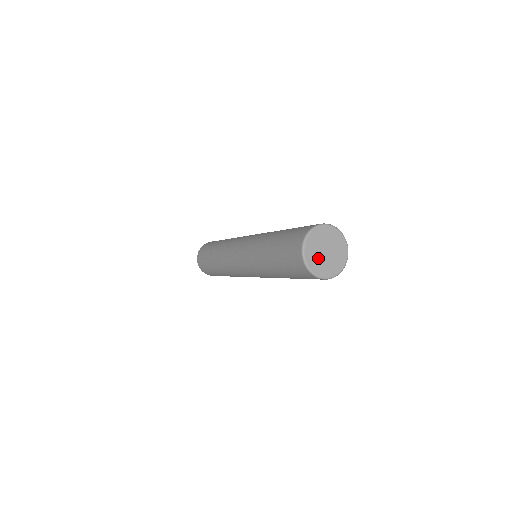
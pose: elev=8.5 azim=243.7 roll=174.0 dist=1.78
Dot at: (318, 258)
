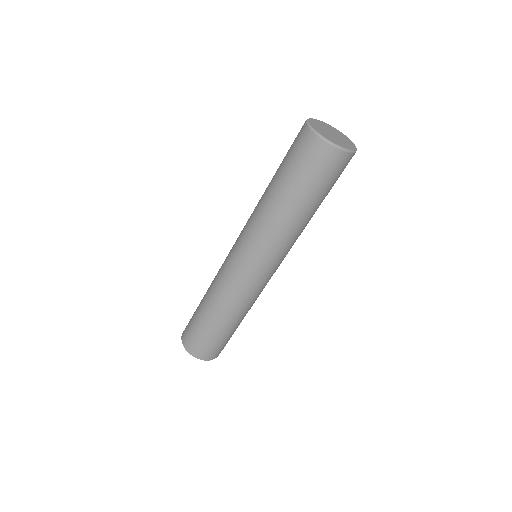
Dot at: (326, 133)
